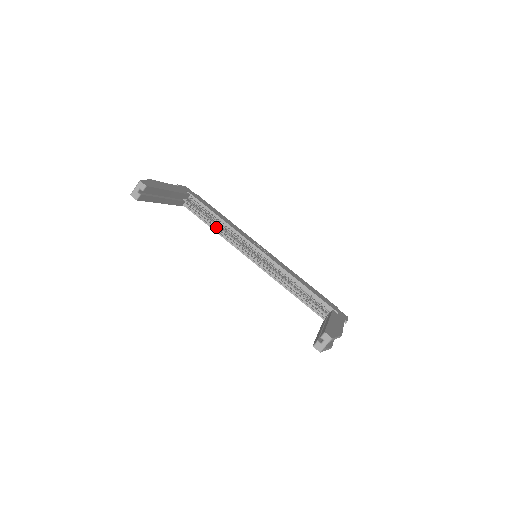
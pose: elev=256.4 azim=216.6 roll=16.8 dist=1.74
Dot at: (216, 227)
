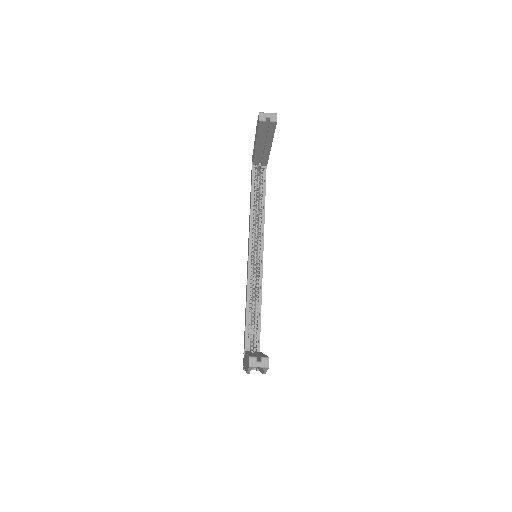
Dot at: (253, 206)
